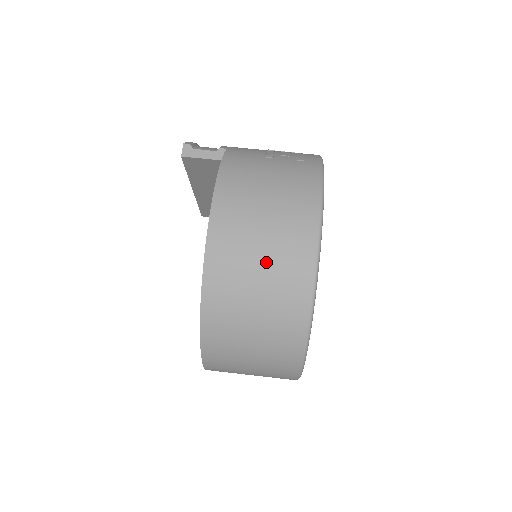
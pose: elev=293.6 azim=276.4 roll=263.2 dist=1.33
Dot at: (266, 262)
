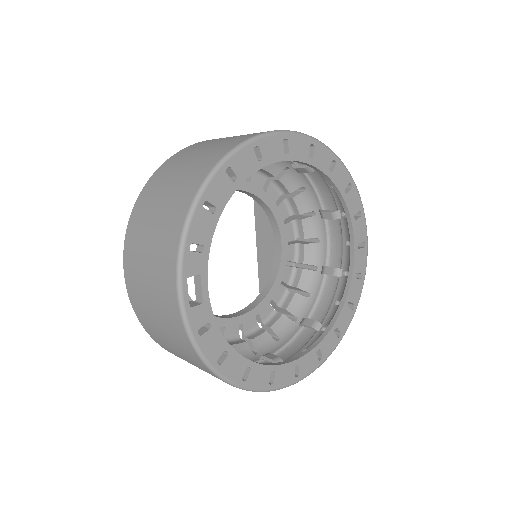
Dot at: (225, 140)
